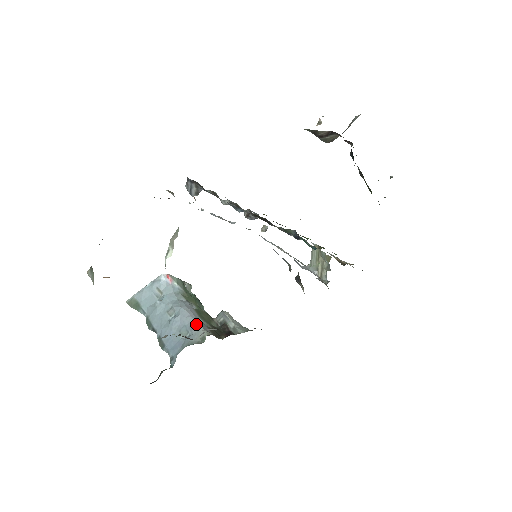
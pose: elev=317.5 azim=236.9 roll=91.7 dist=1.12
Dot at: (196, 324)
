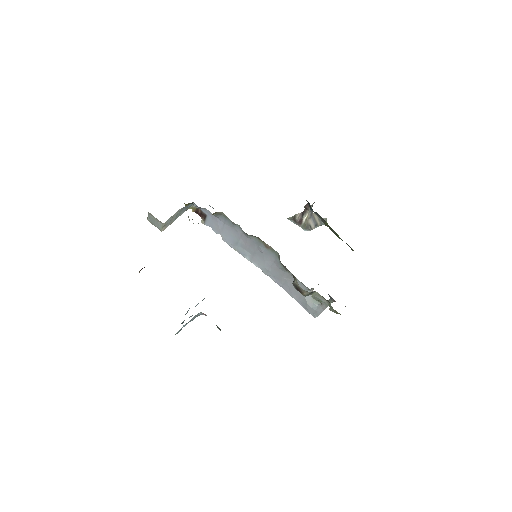
Dot at: occluded
